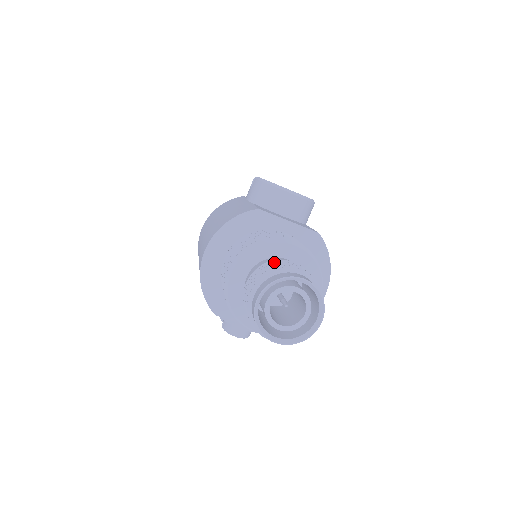
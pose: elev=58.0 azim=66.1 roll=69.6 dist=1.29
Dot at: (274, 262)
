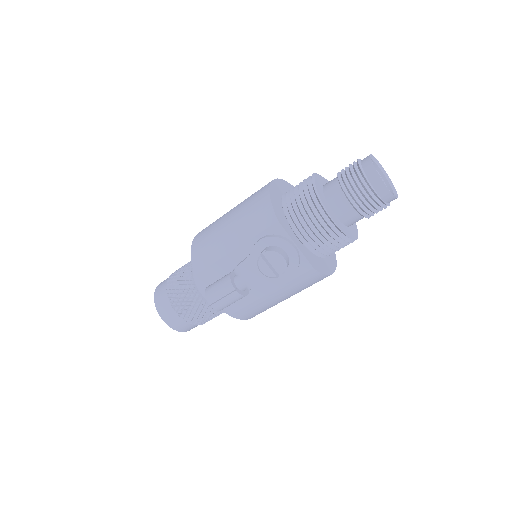
Dot at: occluded
